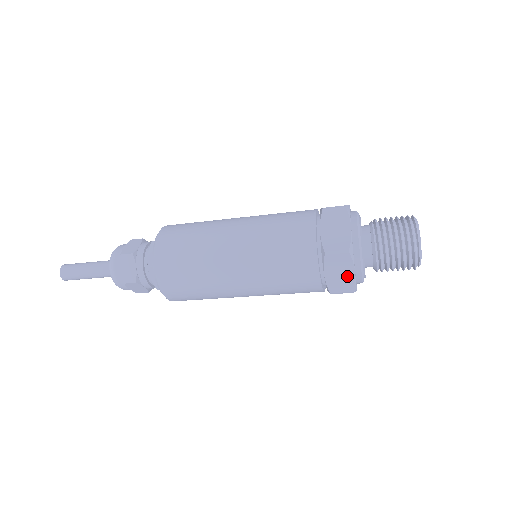
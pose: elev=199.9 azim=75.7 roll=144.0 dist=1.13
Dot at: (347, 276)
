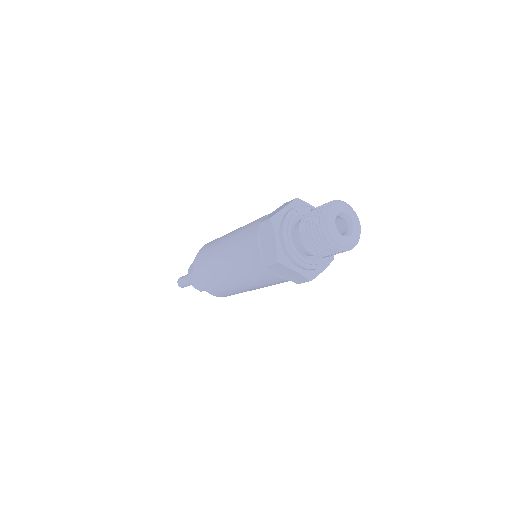
Dot at: (294, 274)
